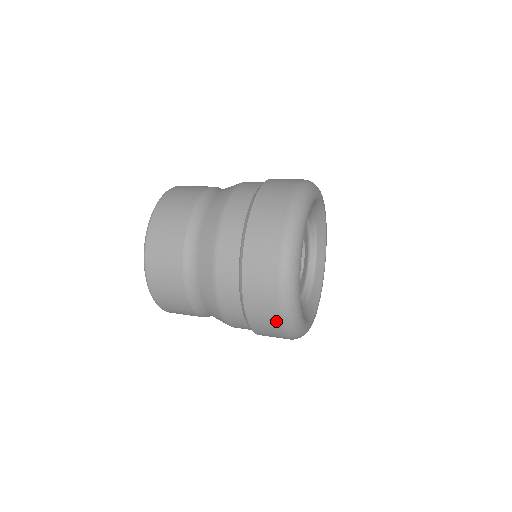
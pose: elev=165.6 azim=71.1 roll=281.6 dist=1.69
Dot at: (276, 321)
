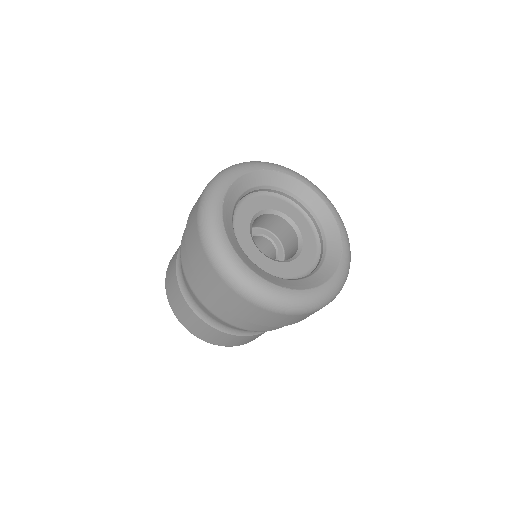
Dot at: (231, 292)
